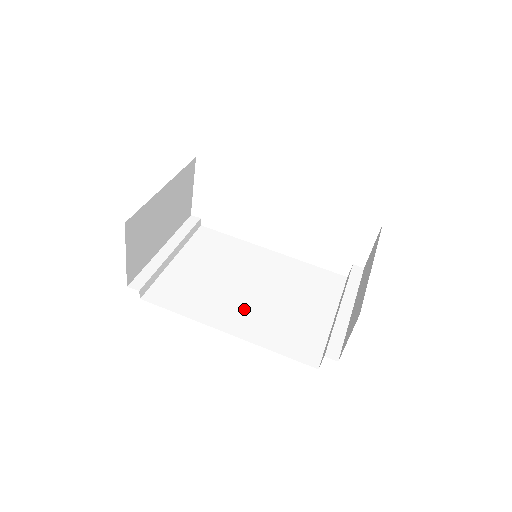
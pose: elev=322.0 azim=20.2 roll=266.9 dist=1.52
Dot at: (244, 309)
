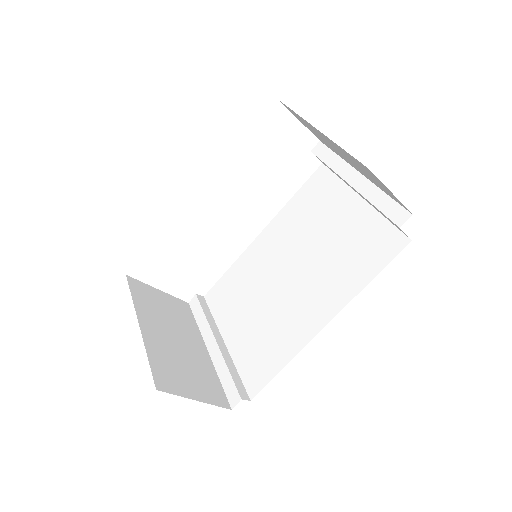
Dot at: (309, 293)
